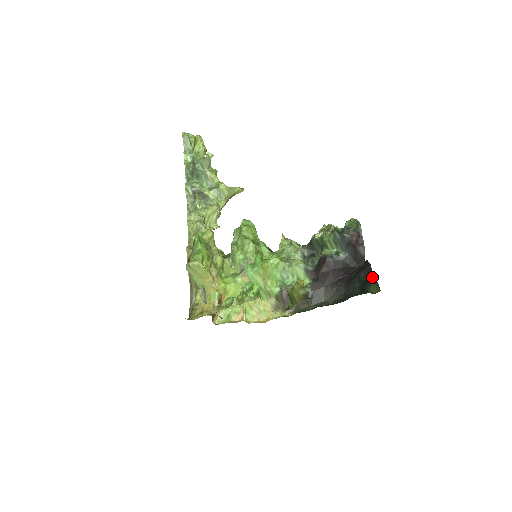
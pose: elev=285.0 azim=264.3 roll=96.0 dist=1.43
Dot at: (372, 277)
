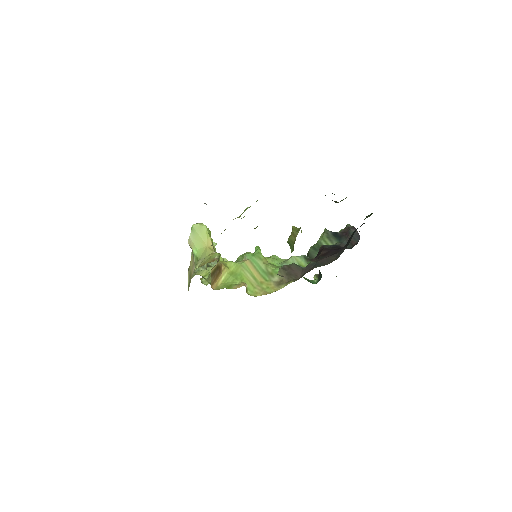
Dot at: occluded
